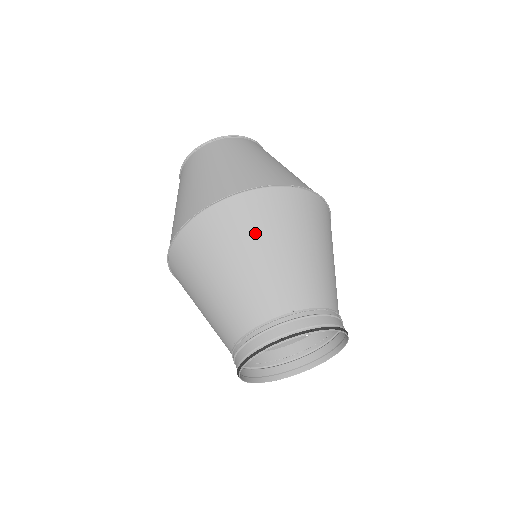
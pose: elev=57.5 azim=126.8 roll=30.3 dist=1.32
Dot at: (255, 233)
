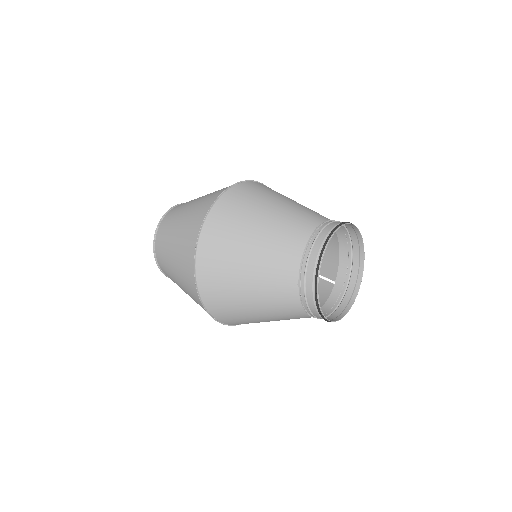
Dot at: (250, 208)
